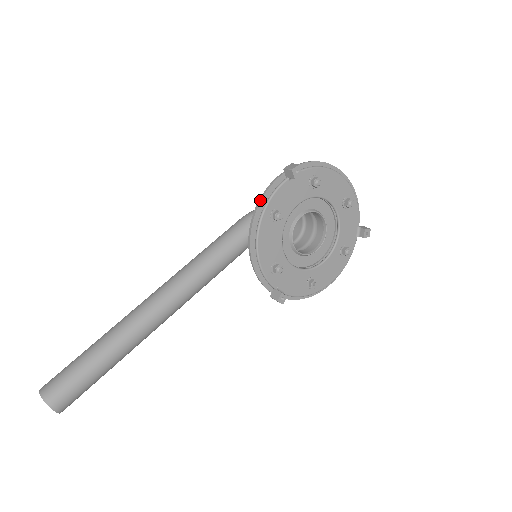
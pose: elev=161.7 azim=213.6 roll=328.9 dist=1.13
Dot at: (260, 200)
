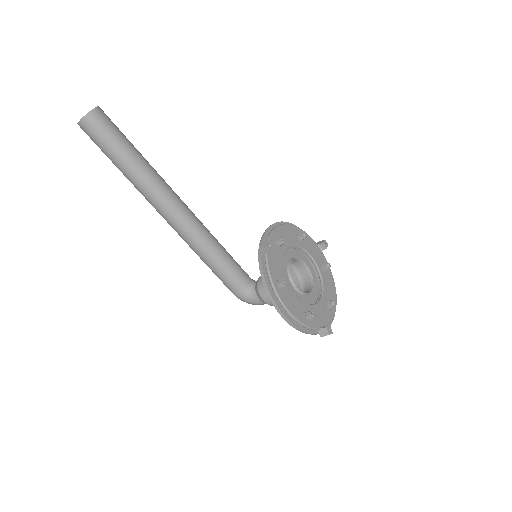
Dot at: occluded
